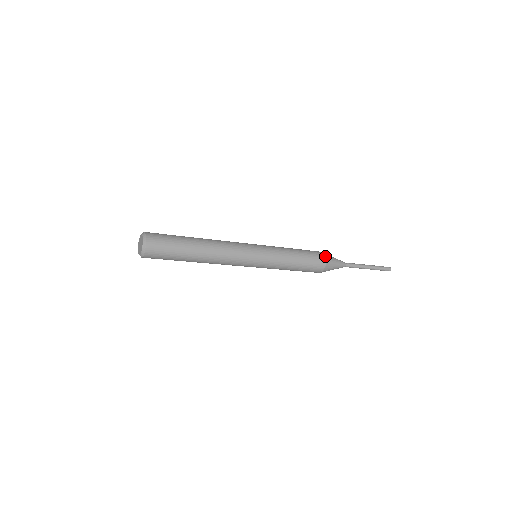
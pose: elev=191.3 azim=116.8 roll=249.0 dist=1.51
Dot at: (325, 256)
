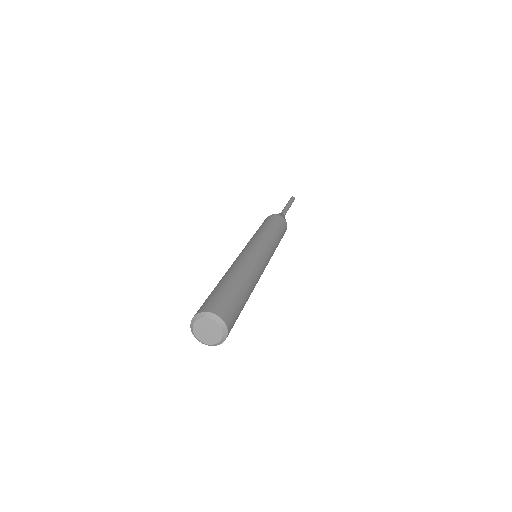
Dot at: (286, 222)
